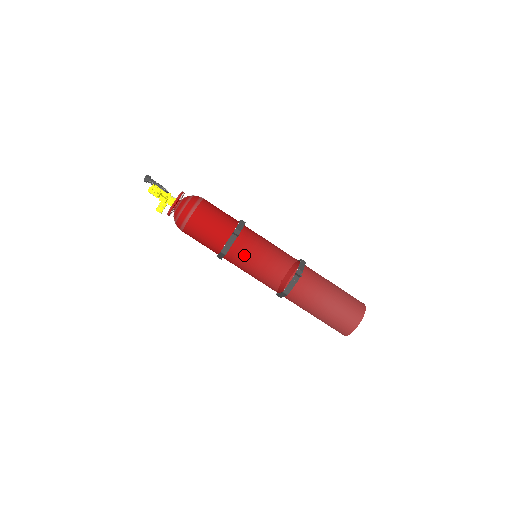
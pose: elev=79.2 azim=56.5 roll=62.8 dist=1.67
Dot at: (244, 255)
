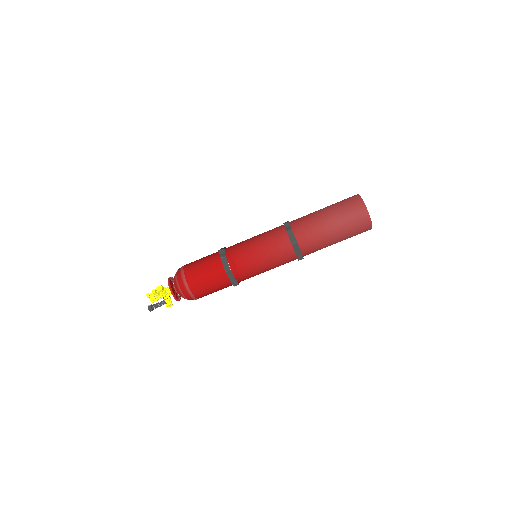
Dot at: (241, 256)
